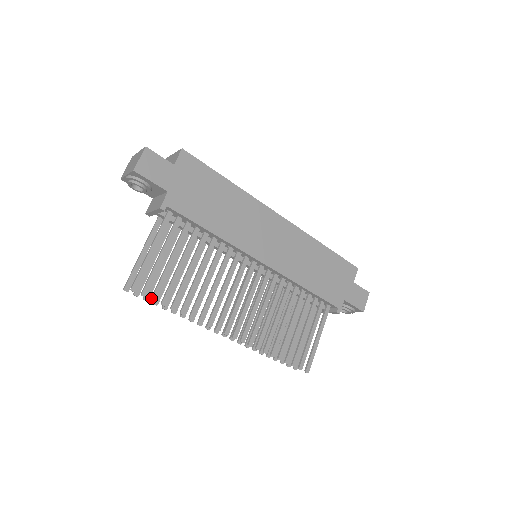
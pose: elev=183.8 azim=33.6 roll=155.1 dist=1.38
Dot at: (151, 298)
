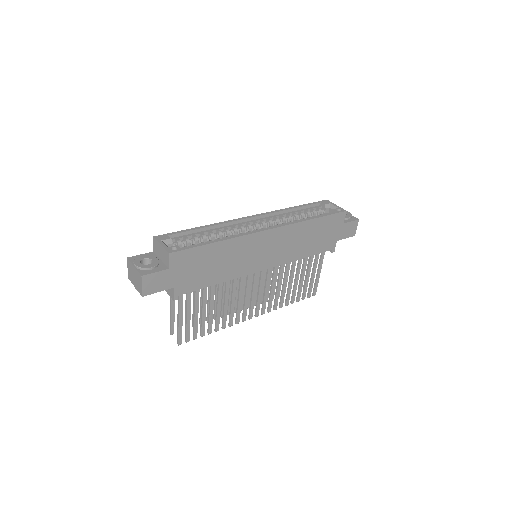
Dot at: (193, 339)
